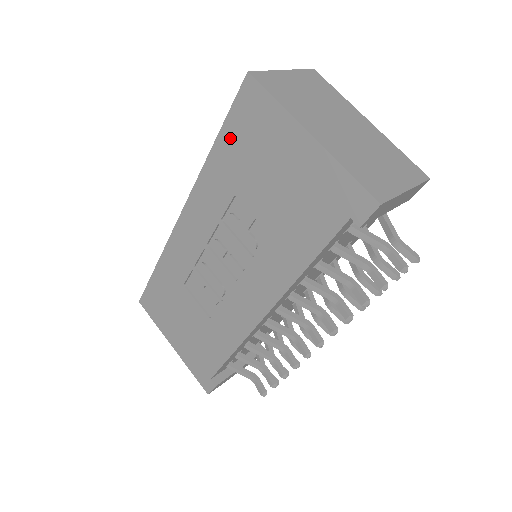
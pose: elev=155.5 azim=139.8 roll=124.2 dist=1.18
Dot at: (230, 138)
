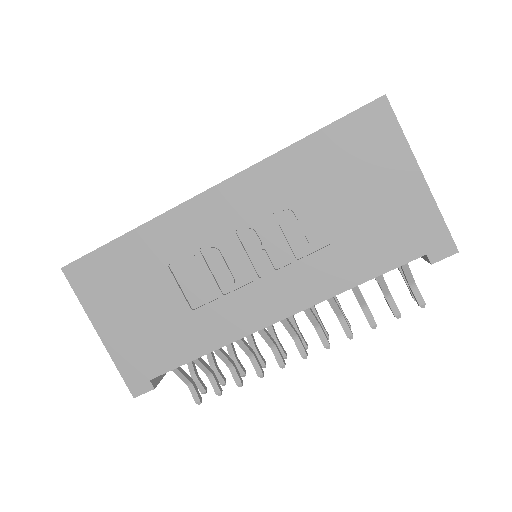
Dot at: (331, 141)
